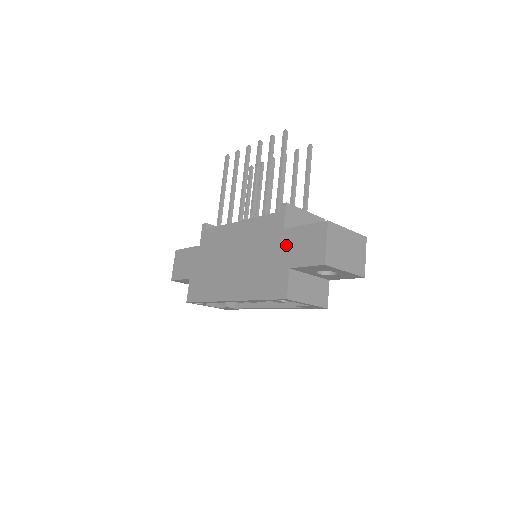
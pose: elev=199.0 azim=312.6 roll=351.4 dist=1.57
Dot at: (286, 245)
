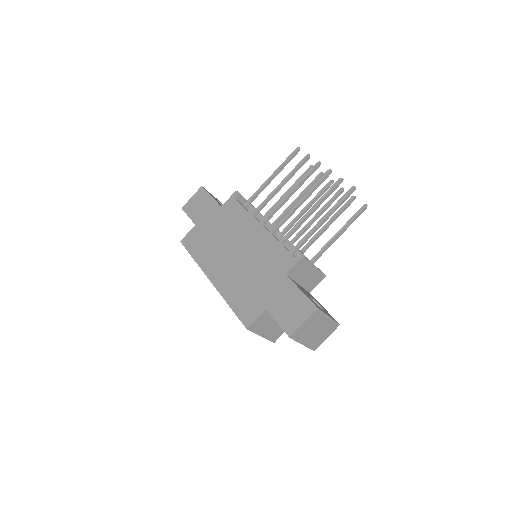
Dot at: (278, 289)
